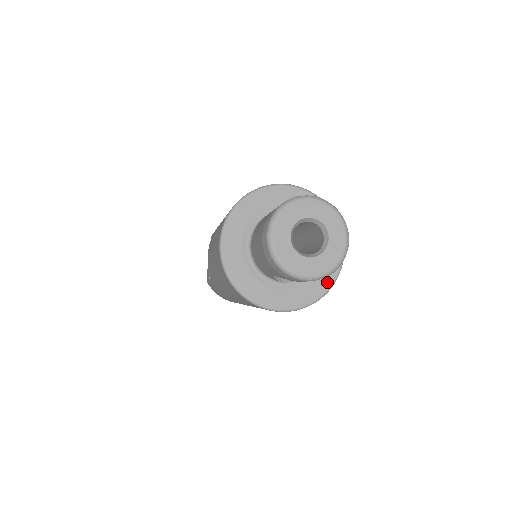
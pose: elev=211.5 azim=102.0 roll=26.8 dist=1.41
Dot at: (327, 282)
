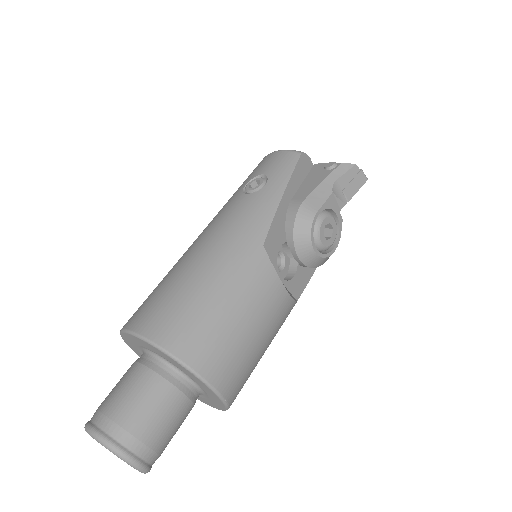
Dot at: (221, 405)
